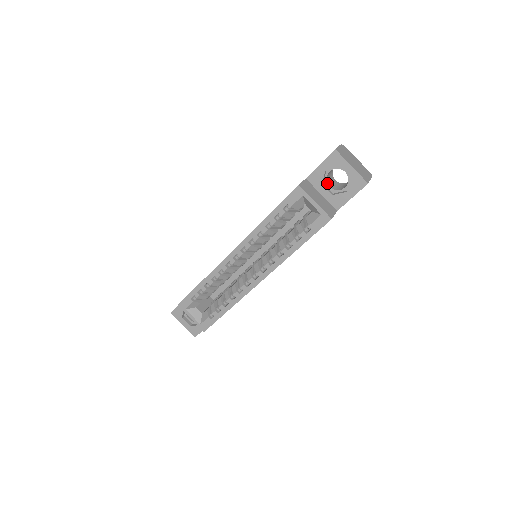
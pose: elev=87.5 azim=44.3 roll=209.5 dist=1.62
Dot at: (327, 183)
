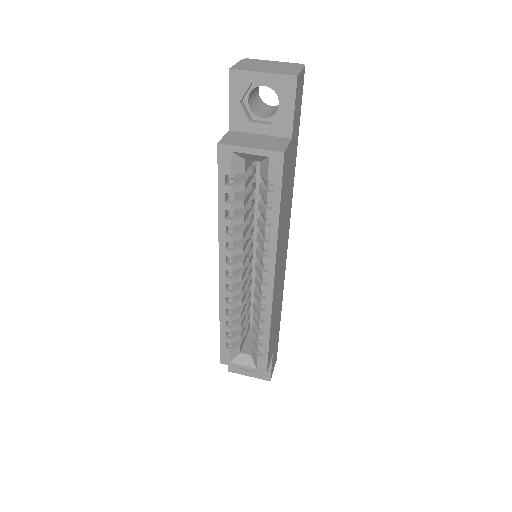
Dot at: (256, 116)
